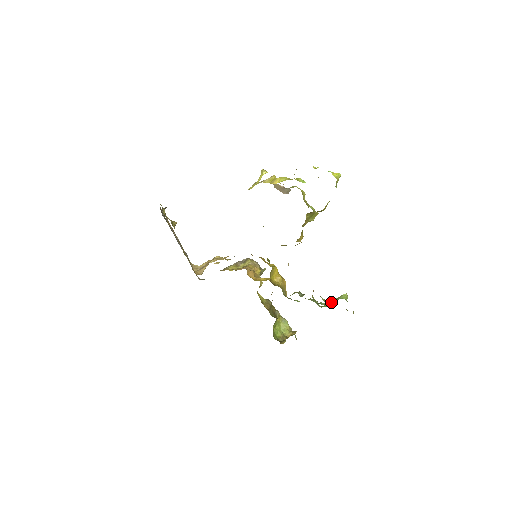
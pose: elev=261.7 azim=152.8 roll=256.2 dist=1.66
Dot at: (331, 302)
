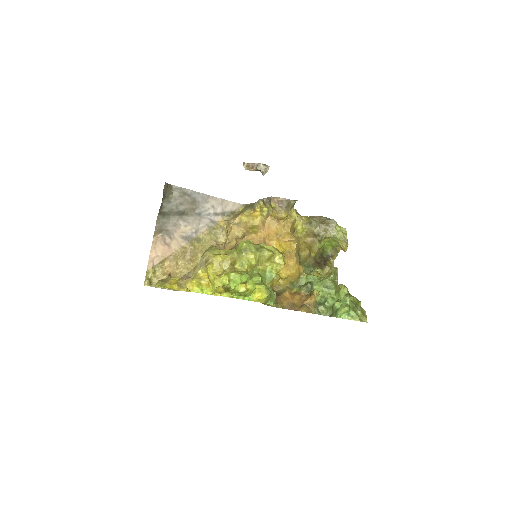
Dot at: (332, 310)
